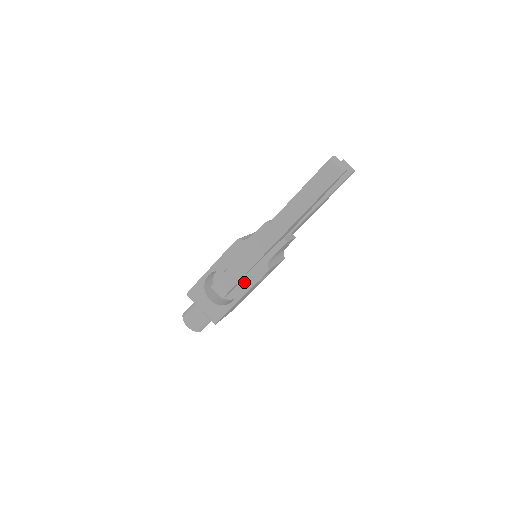
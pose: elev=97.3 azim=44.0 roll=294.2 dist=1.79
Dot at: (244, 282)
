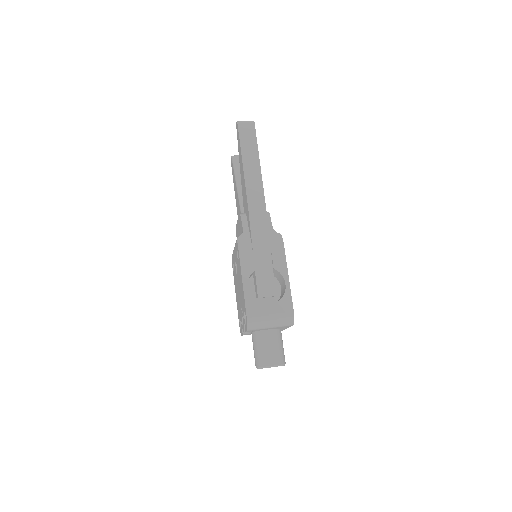
Dot at: (277, 260)
